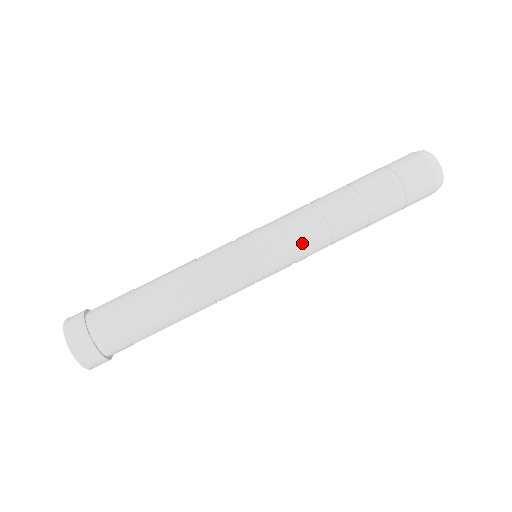
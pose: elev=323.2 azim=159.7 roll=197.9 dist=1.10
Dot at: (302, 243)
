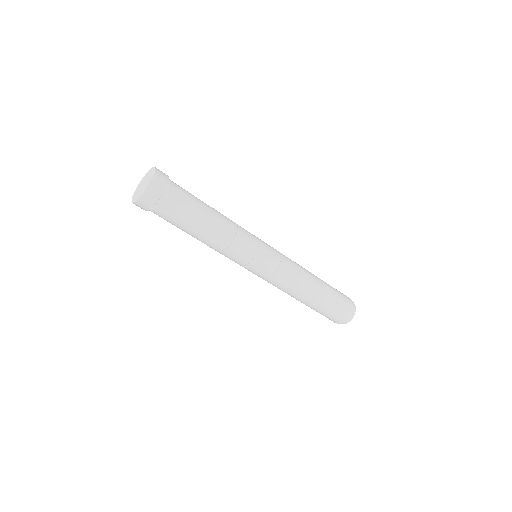
Dot at: (288, 262)
